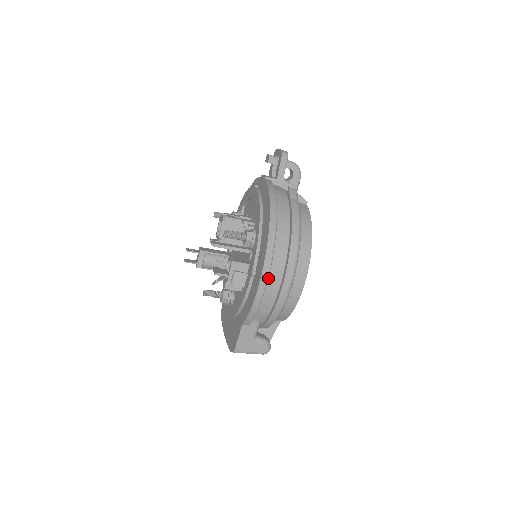
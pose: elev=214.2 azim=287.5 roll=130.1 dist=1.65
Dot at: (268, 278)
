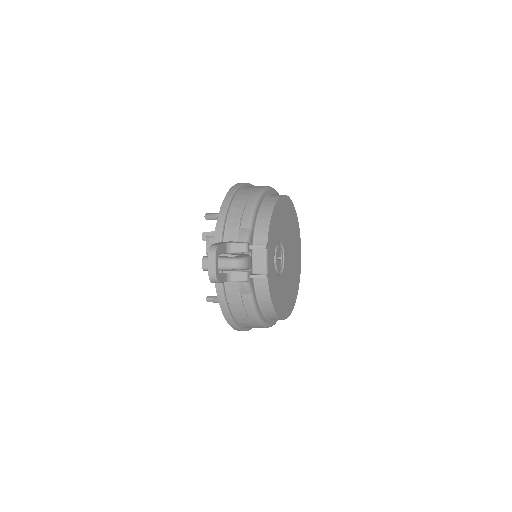
Dot at: occluded
